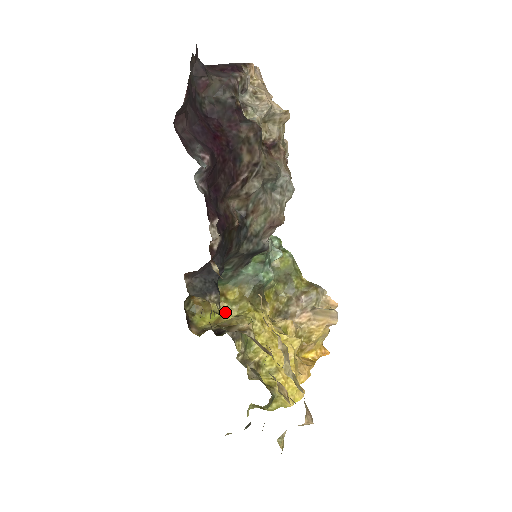
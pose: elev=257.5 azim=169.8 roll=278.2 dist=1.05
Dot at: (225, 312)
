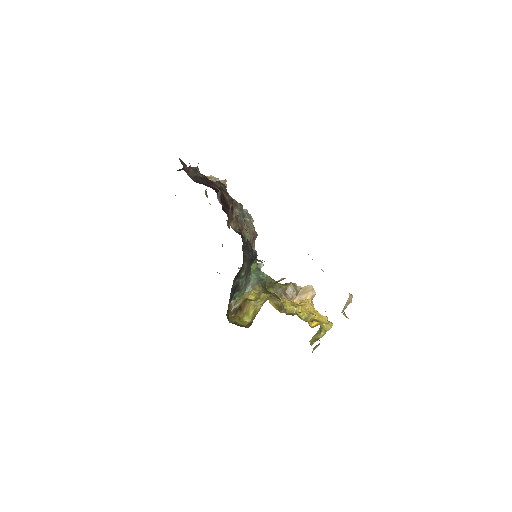
Dot at: (256, 306)
